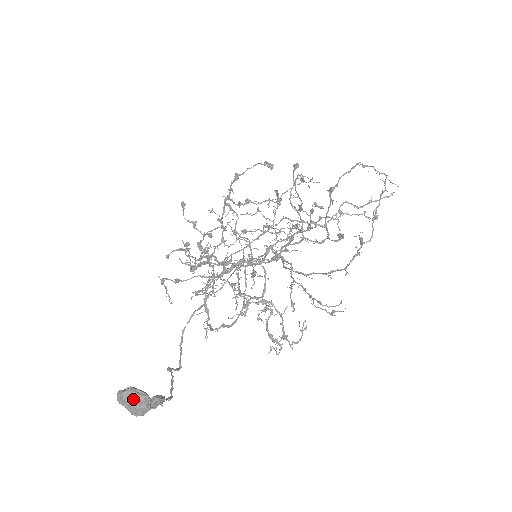
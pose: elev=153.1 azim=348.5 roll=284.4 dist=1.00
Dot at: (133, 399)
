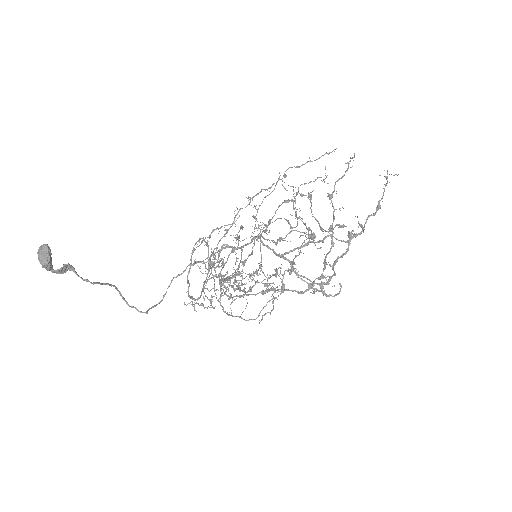
Dot at: (40, 249)
